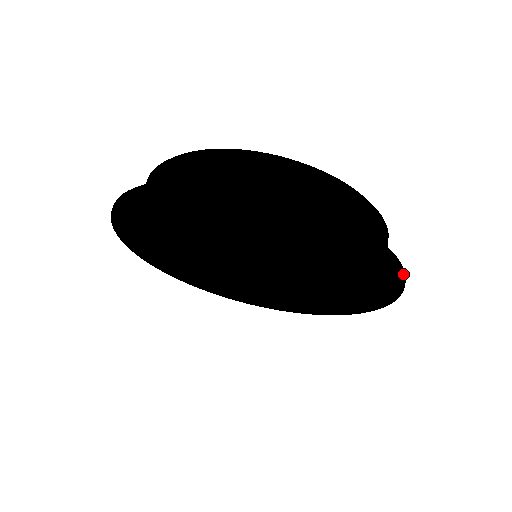
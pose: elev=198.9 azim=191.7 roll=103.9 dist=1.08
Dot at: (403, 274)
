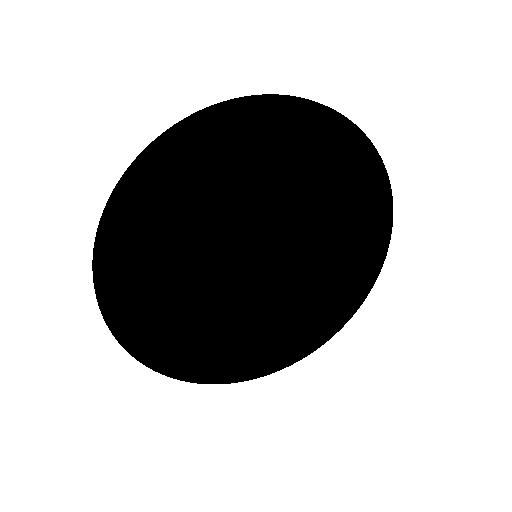
Dot at: (300, 99)
